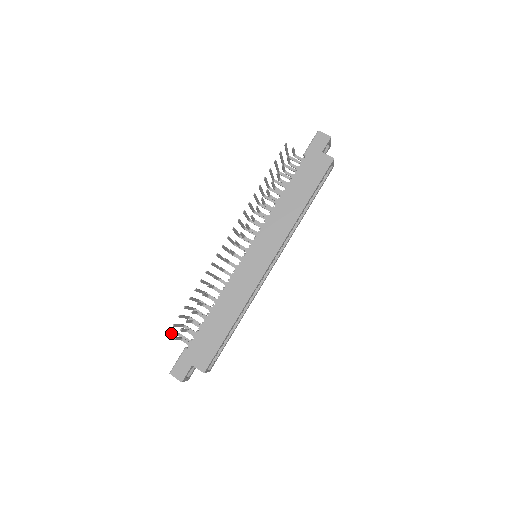
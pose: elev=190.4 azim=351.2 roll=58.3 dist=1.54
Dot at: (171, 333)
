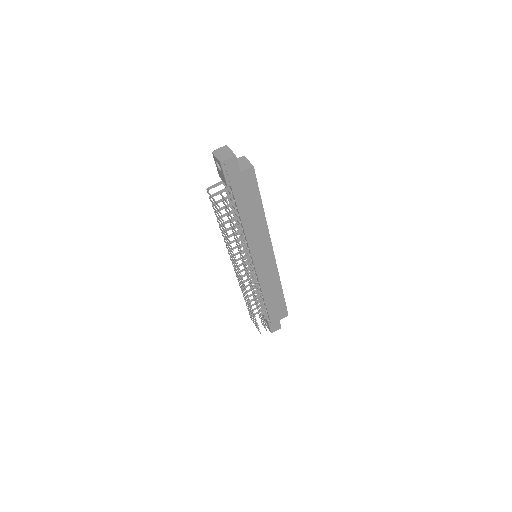
Dot at: (258, 330)
